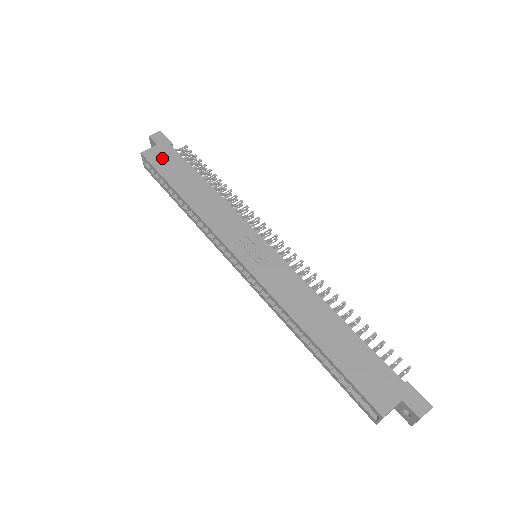
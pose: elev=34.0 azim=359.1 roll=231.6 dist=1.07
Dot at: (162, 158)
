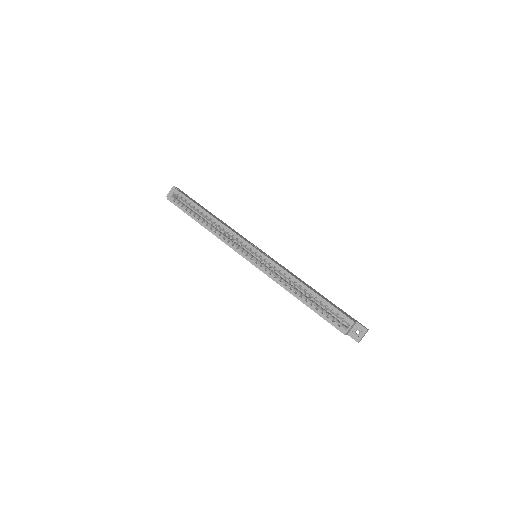
Dot at: occluded
